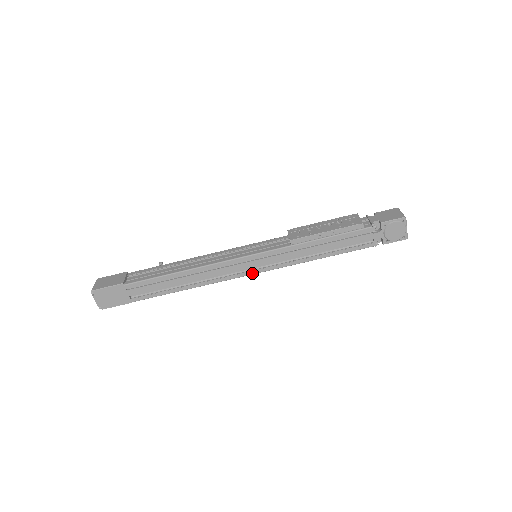
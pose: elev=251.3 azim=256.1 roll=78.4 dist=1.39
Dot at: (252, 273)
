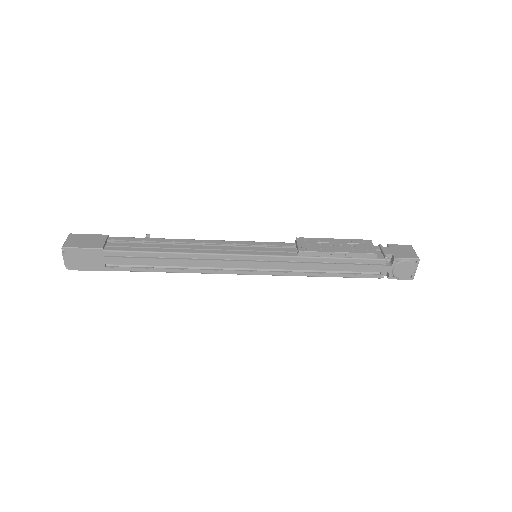
Dot at: (247, 273)
